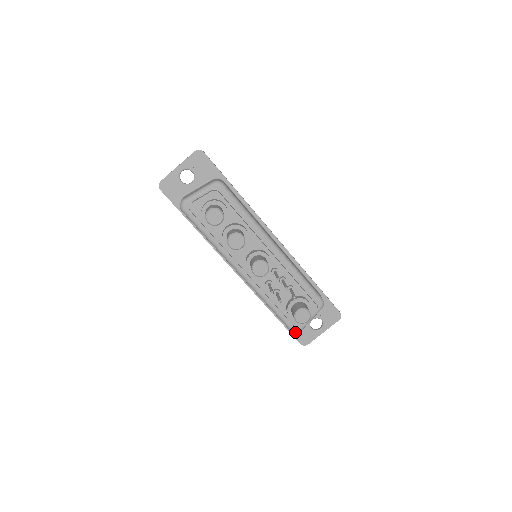
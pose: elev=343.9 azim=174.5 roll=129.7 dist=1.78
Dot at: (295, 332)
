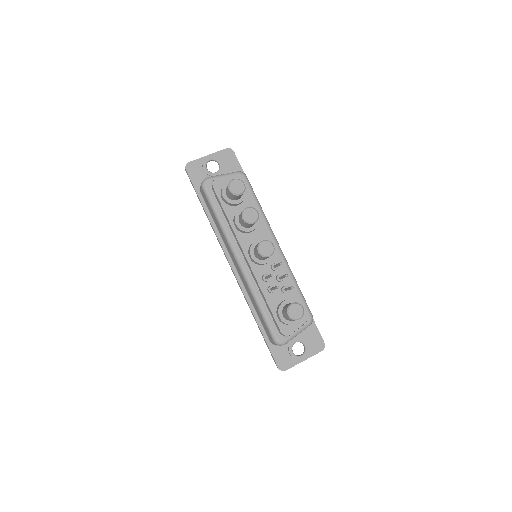
Dot at: (278, 343)
